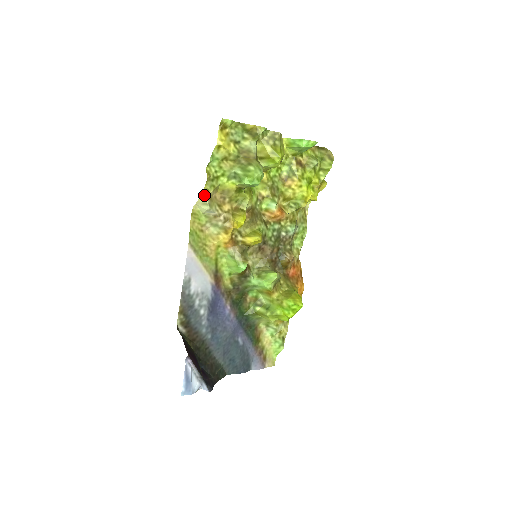
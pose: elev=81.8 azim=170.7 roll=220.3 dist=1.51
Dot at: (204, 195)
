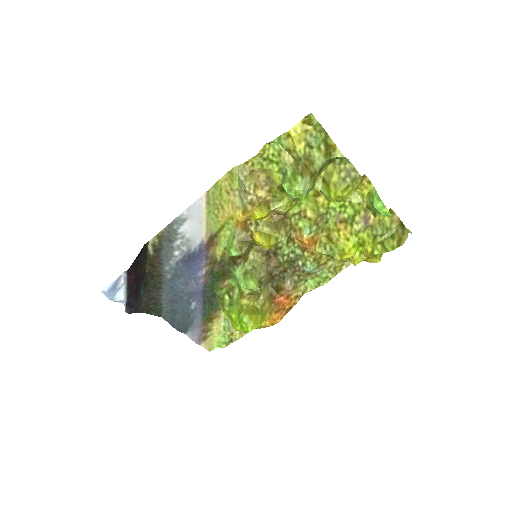
Dot at: (248, 165)
